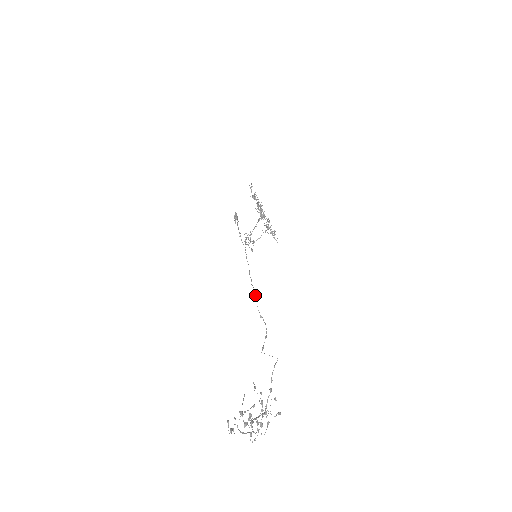
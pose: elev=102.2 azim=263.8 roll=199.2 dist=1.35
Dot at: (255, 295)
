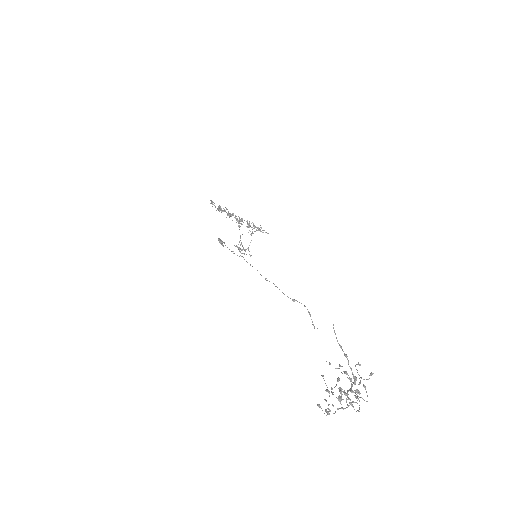
Dot at: occluded
